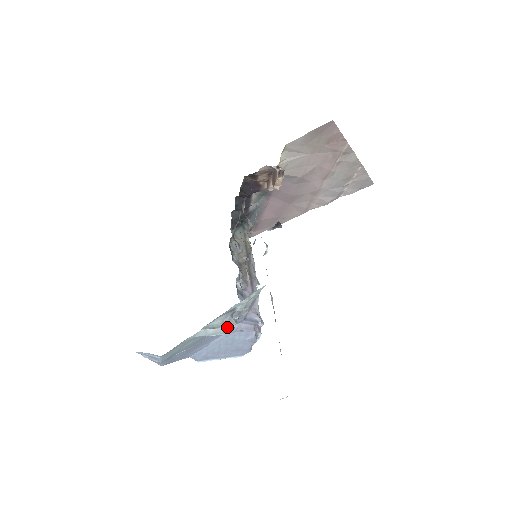
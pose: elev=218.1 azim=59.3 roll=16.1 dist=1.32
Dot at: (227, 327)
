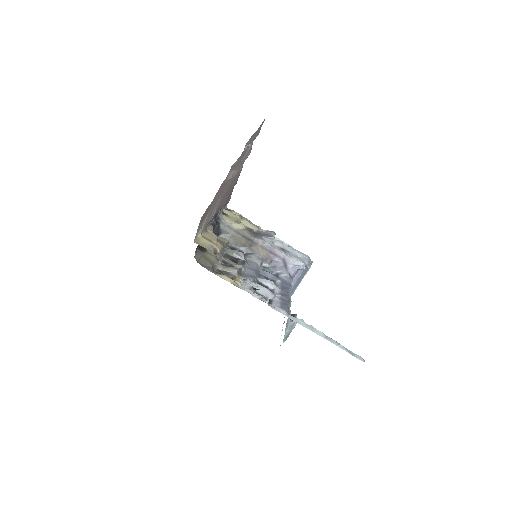
Dot at: (293, 327)
